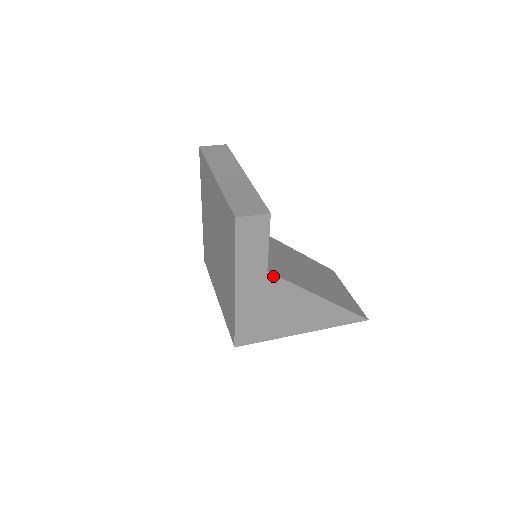
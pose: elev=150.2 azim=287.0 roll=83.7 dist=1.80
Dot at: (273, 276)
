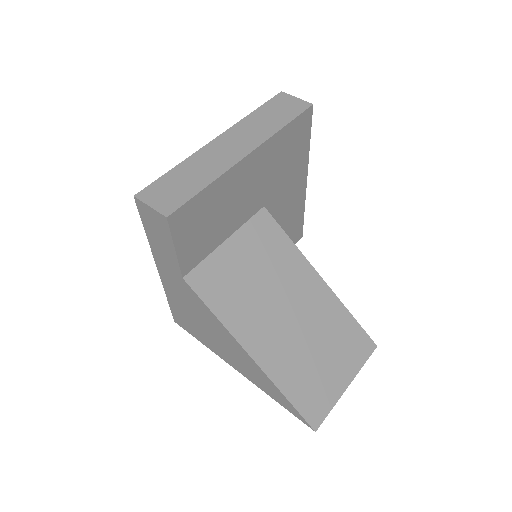
Dot at: (190, 288)
